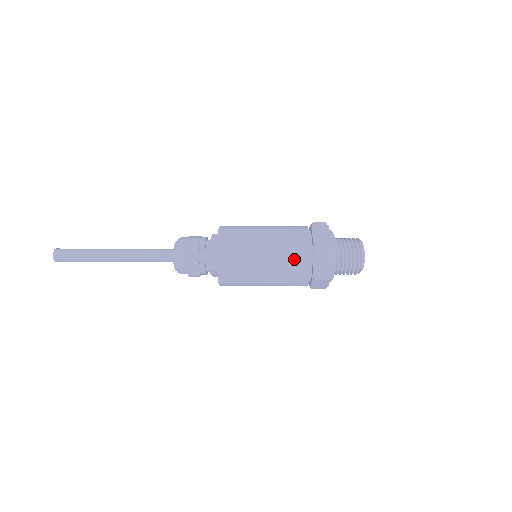
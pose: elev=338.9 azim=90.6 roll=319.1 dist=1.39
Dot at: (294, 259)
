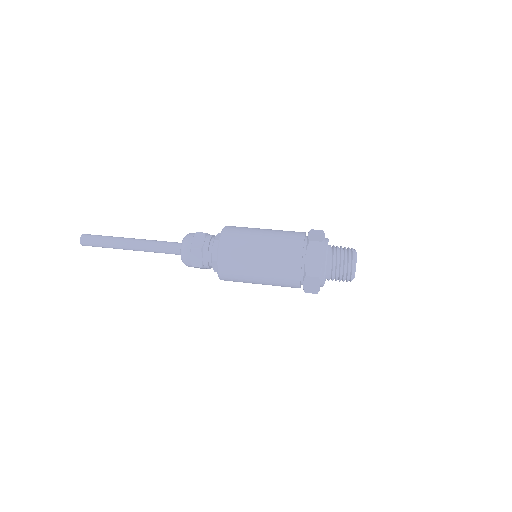
Dot at: (286, 281)
